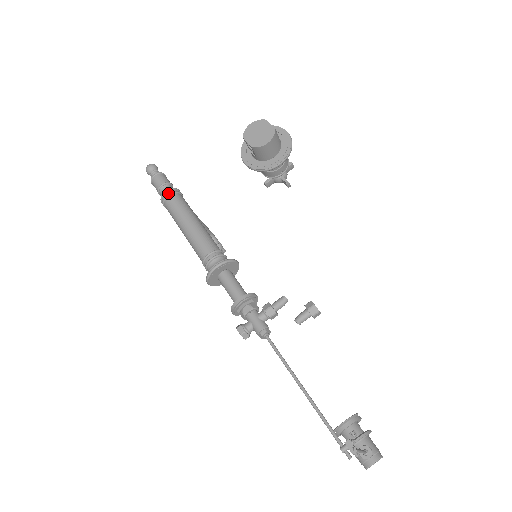
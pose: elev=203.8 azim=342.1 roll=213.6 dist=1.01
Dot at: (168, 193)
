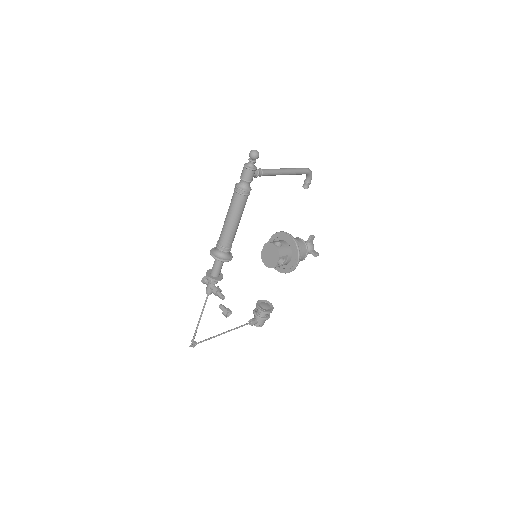
Dot at: (237, 190)
